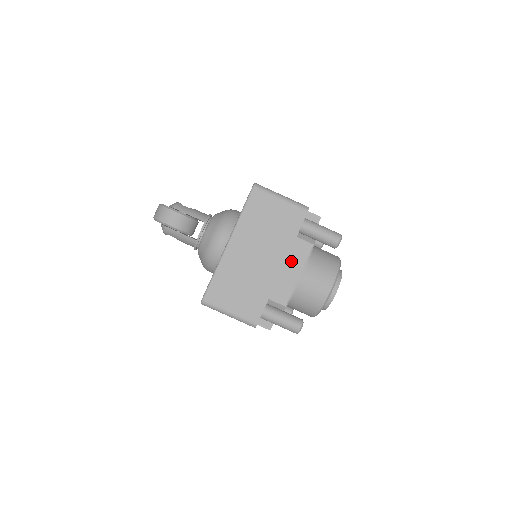
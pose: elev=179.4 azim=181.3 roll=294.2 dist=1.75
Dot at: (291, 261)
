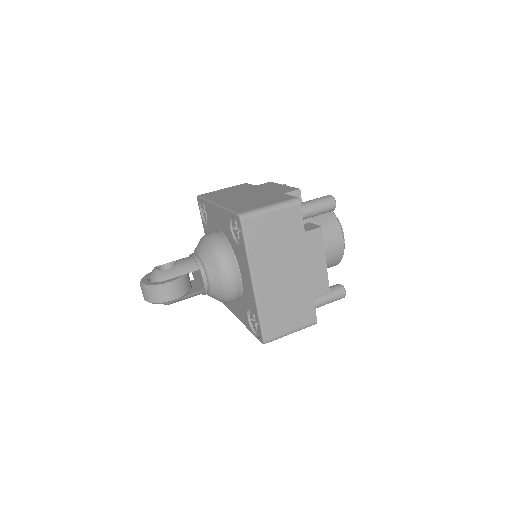
Dot at: (313, 255)
